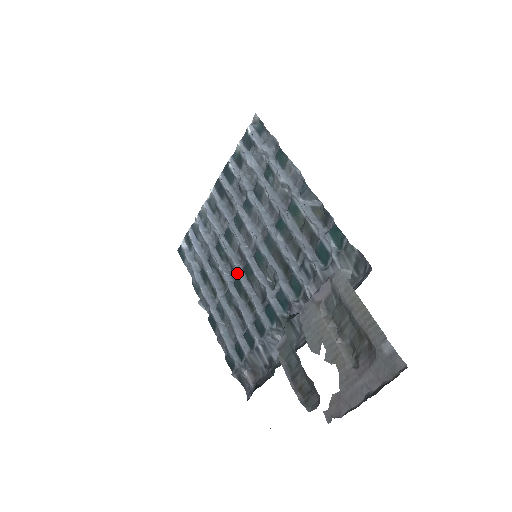
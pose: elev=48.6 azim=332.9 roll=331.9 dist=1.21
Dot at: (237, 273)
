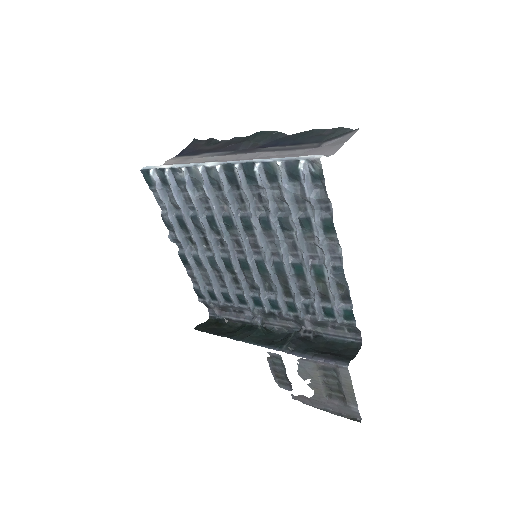
Dot at: (231, 259)
